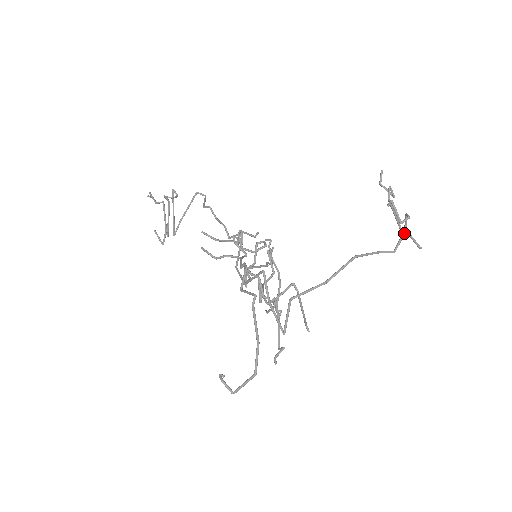
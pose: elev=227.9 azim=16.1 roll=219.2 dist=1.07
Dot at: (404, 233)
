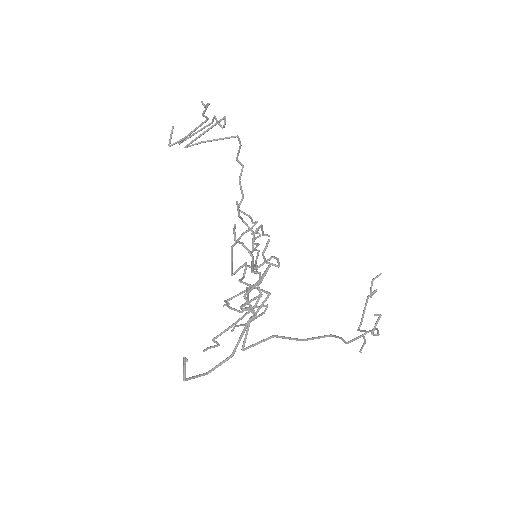
Dot at: (362, 336)
